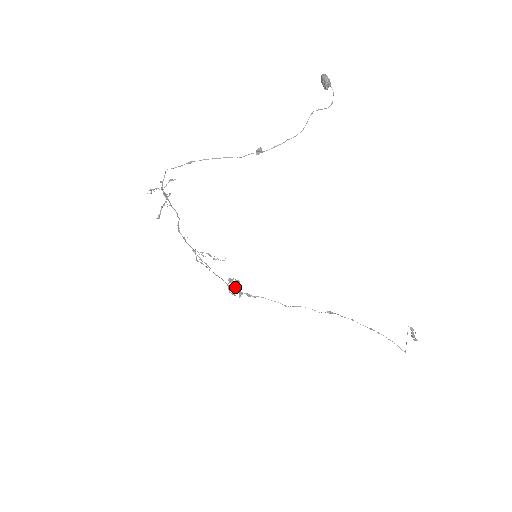
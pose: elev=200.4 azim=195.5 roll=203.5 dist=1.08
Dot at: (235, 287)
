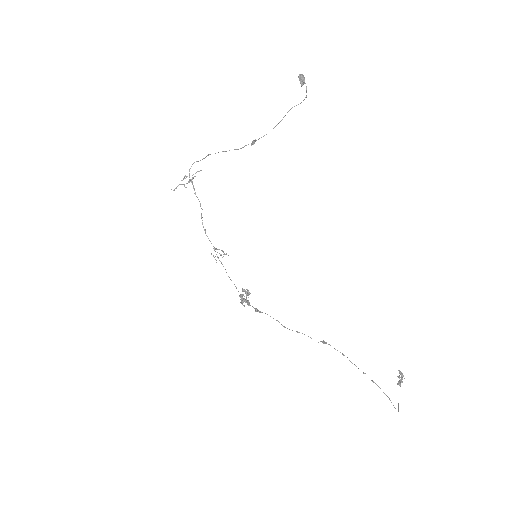
Dot at: (242, 294)
